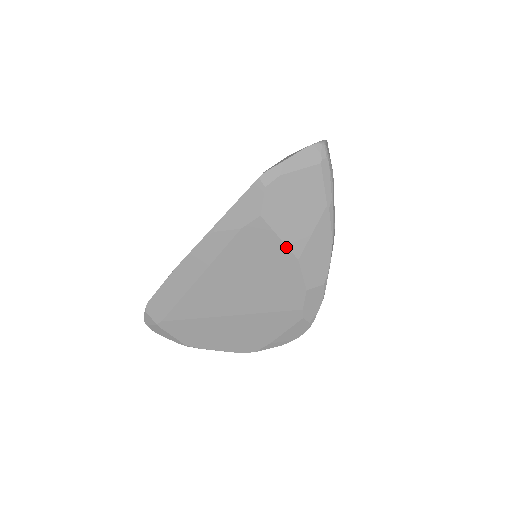
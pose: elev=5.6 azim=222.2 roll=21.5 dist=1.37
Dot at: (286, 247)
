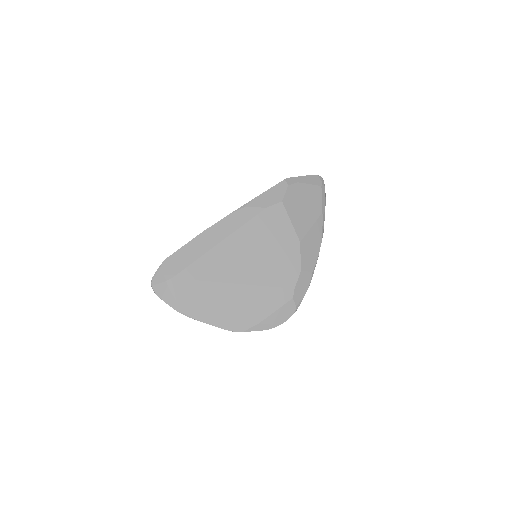
Dot at: (294, 230)
